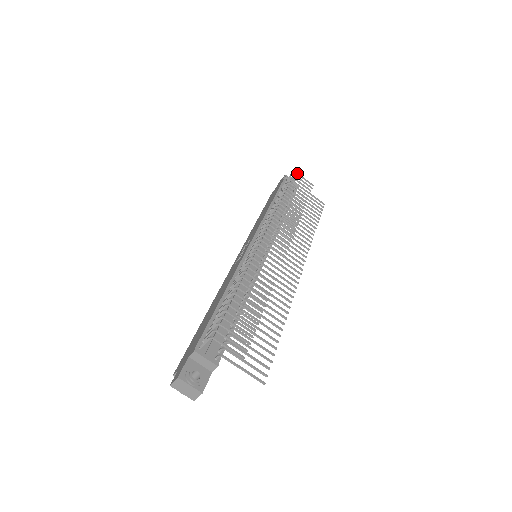
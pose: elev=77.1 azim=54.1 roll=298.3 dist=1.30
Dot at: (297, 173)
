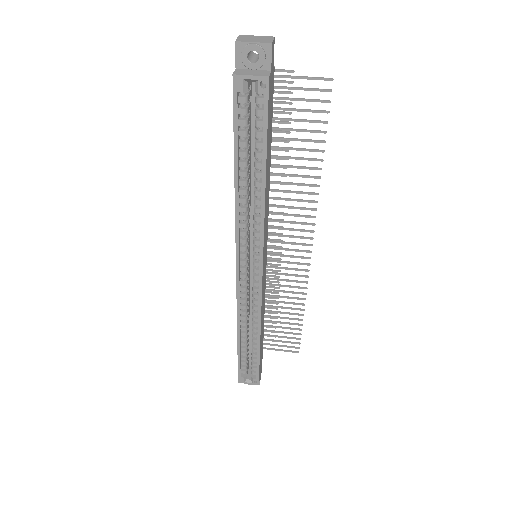
Dot at: occluded
